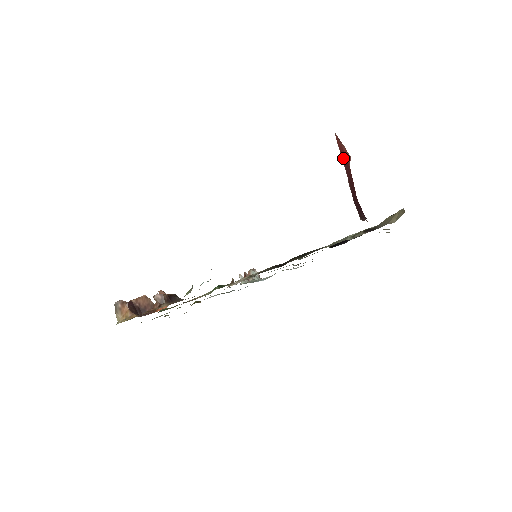
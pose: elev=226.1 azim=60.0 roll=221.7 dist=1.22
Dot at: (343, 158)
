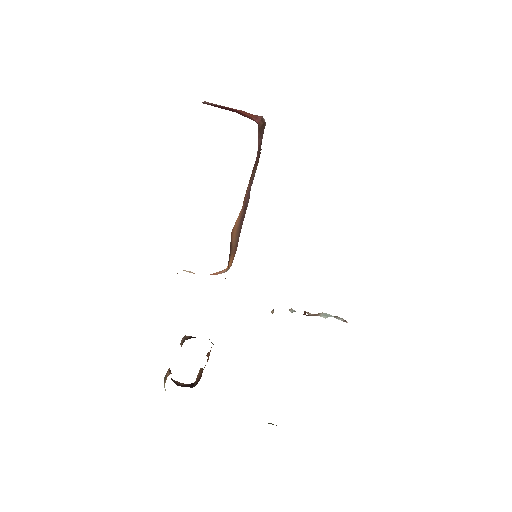
Dot at: (213, 104)
